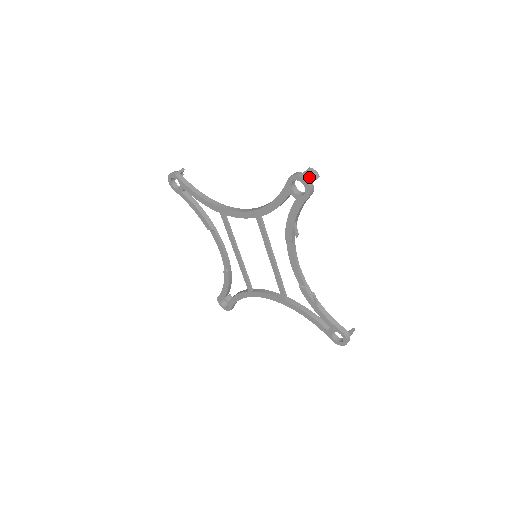
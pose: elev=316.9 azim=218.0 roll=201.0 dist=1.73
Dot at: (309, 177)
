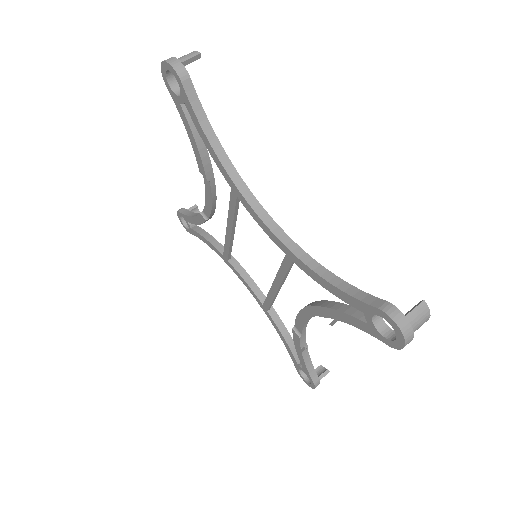
Dot at: (413, 328)
